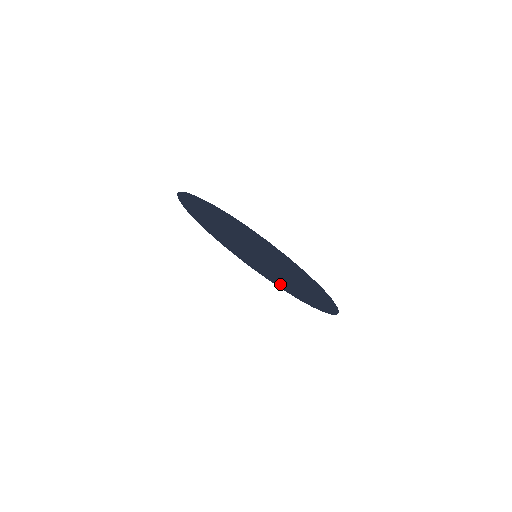
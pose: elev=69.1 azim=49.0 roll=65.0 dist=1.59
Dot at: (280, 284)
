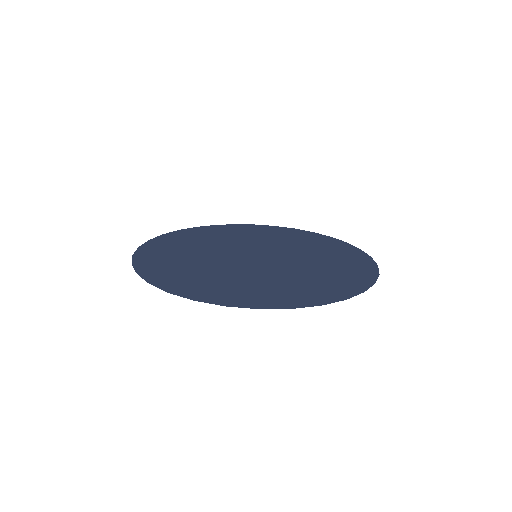
Dot at: (313, 241)
